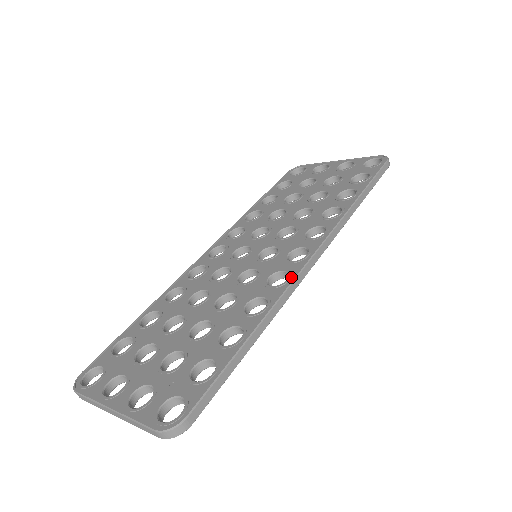
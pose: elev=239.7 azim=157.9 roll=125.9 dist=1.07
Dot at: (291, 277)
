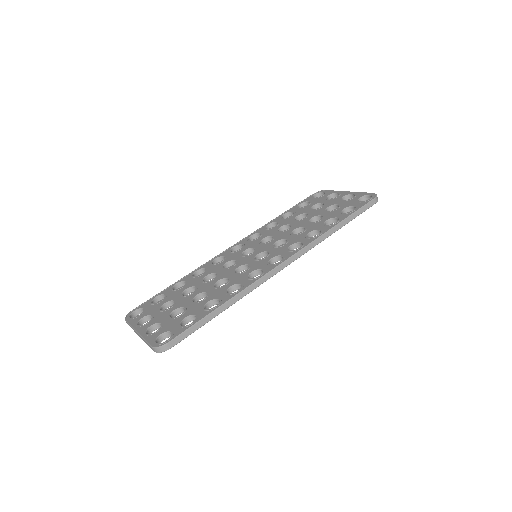
Dot at: (262, 274)
